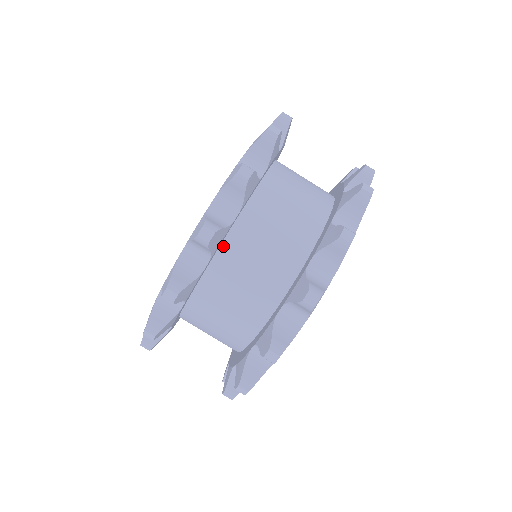
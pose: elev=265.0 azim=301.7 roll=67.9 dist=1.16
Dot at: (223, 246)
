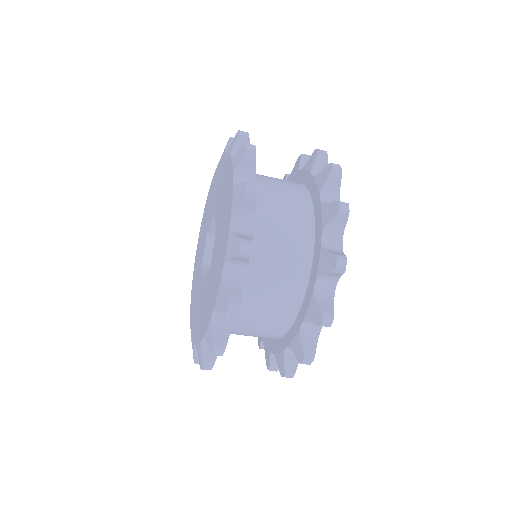
Dot at: occluded
